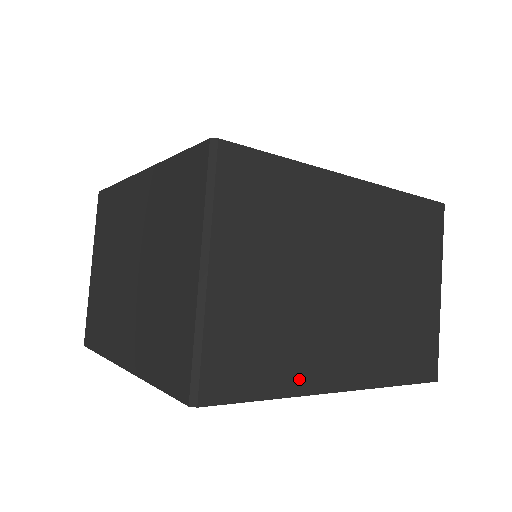
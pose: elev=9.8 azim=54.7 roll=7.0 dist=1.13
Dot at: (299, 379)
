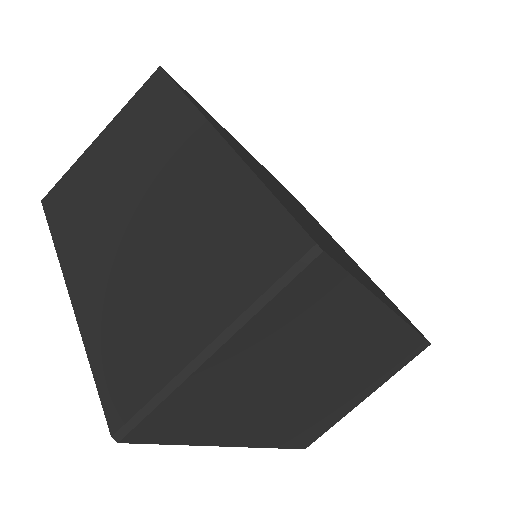
Dot at: (214, 435)
